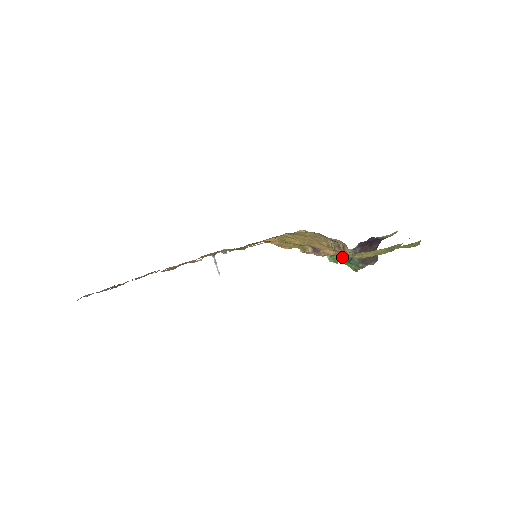
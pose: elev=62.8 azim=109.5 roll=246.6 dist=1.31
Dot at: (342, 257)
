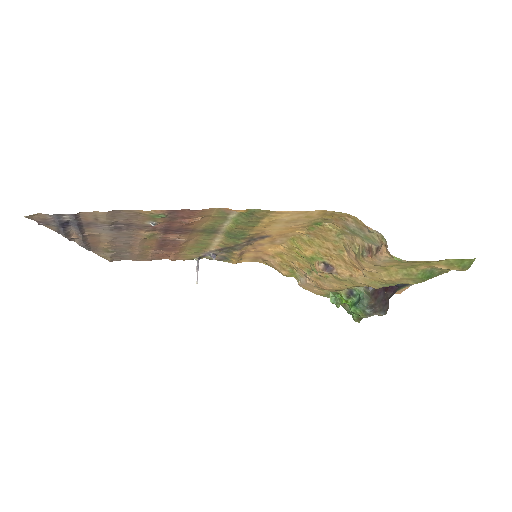
Dot at: (348, 297)
